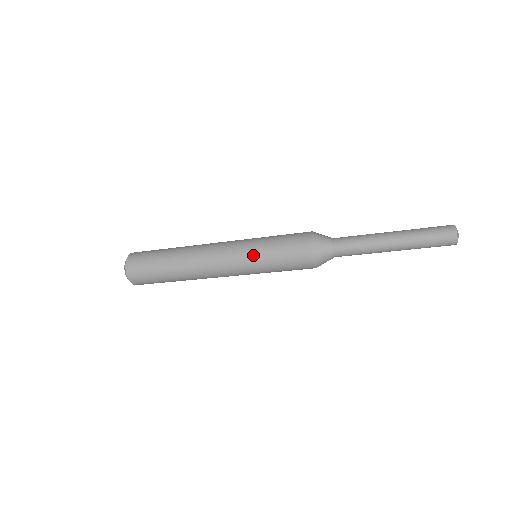
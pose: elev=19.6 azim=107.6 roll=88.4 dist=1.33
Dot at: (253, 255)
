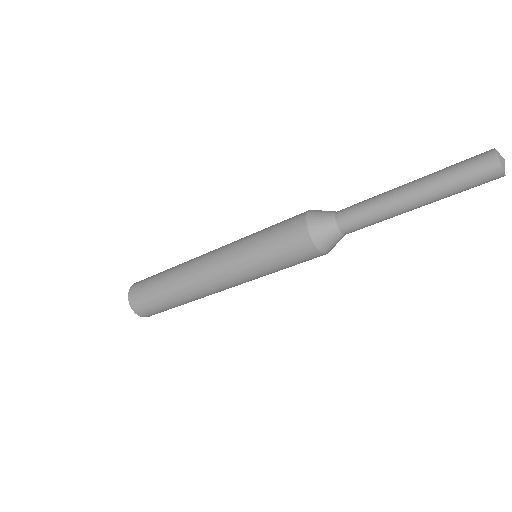
Dot at: (245, 252)
